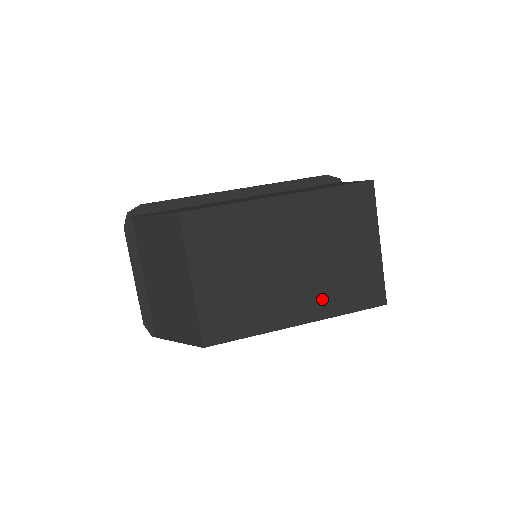
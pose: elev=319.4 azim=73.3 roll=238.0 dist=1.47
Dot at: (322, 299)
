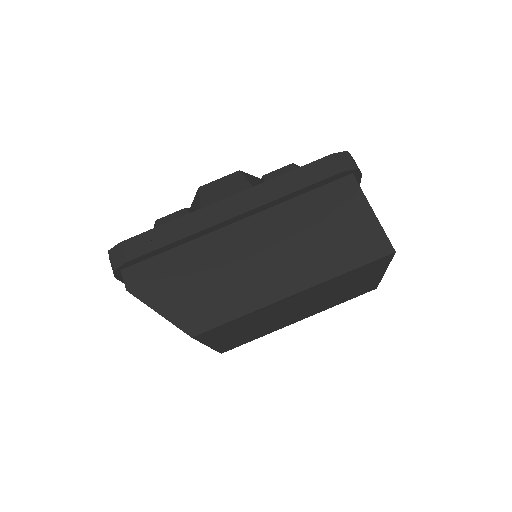
Dot at: (321, 308)
